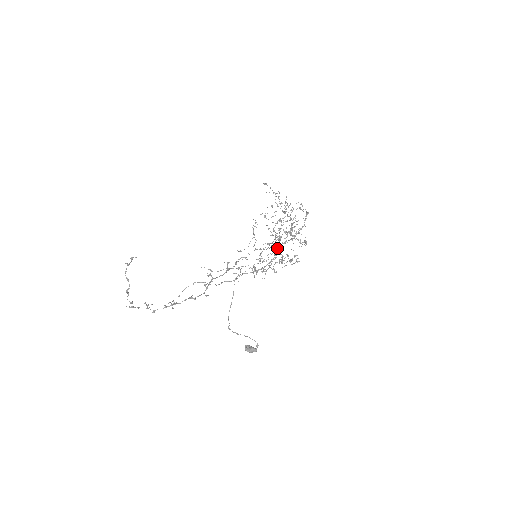
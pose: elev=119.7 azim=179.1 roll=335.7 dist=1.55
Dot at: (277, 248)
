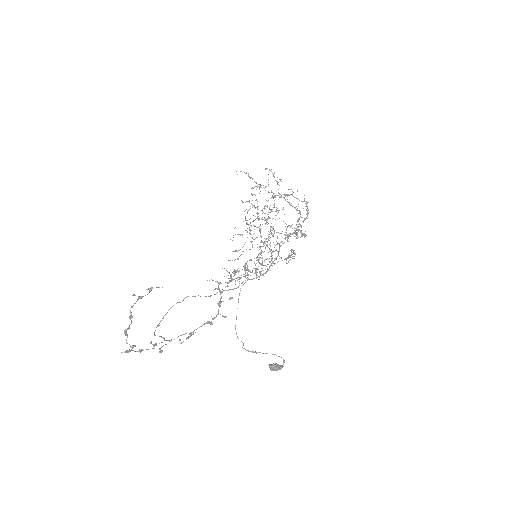
Dot at: (267, 242)
